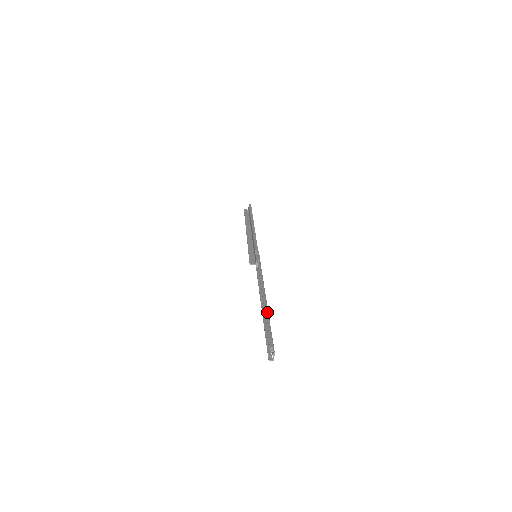
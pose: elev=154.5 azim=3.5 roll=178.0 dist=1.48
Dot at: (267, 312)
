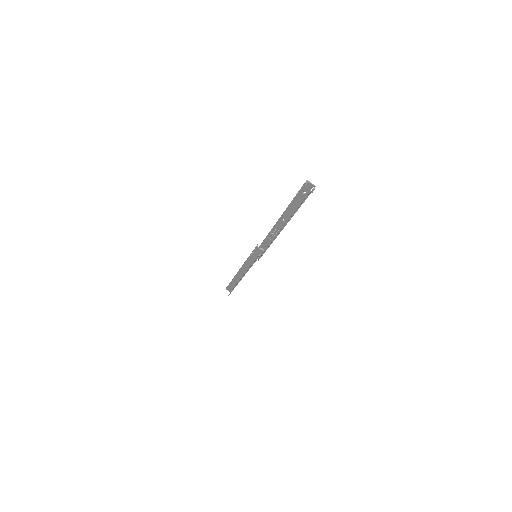
Dot at: (286, 209)
